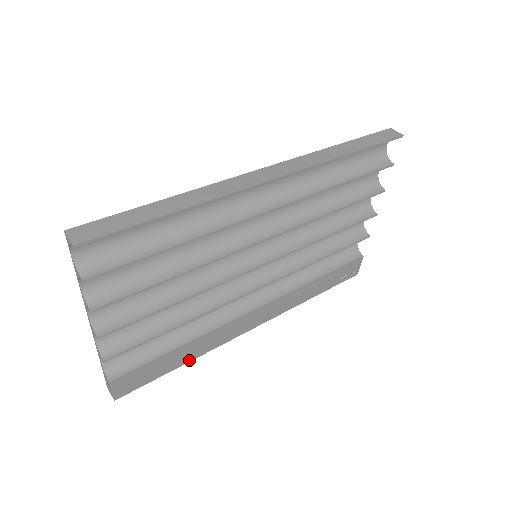
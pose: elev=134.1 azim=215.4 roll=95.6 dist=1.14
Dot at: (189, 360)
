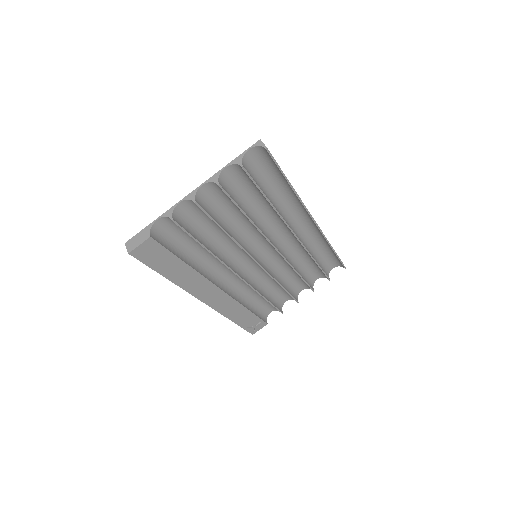
Dot at: (171, 279)
